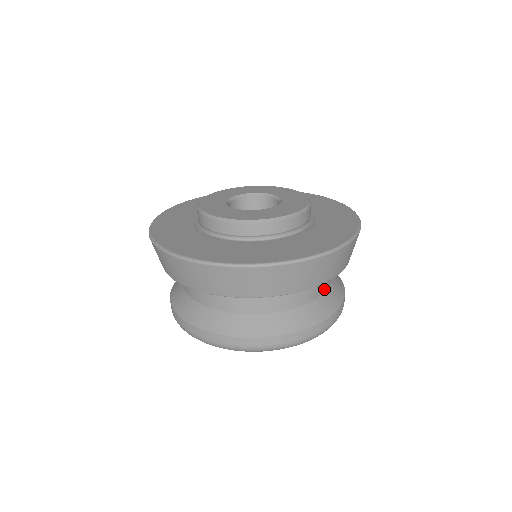
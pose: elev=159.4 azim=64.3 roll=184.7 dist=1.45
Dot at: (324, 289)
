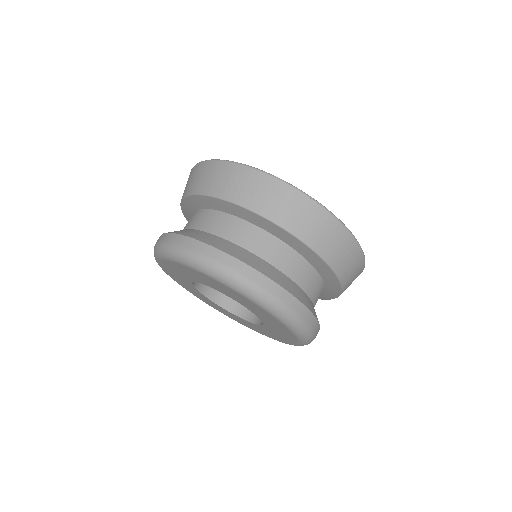
Dot at: (294, 278)
